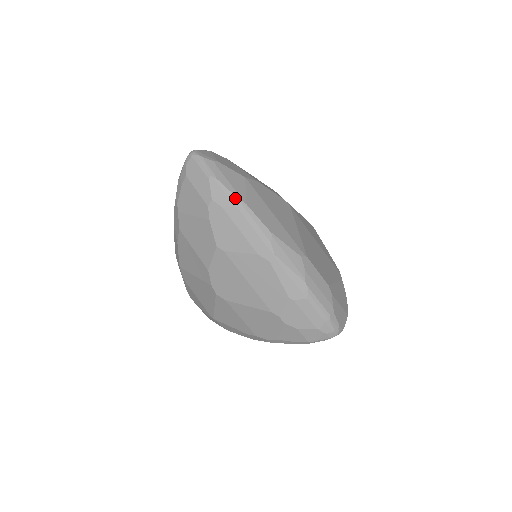
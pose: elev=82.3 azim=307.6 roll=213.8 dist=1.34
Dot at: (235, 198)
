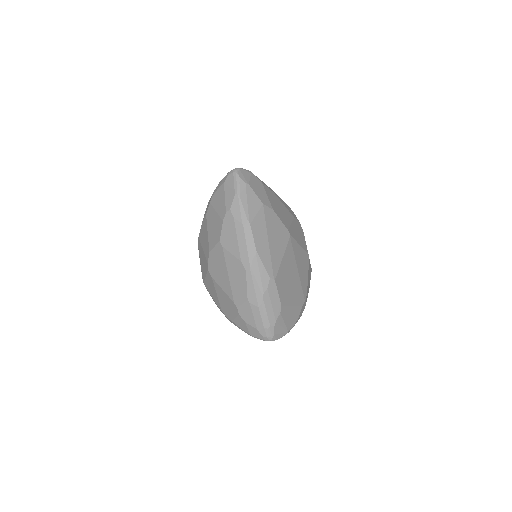
Dot at: (245, 216)
